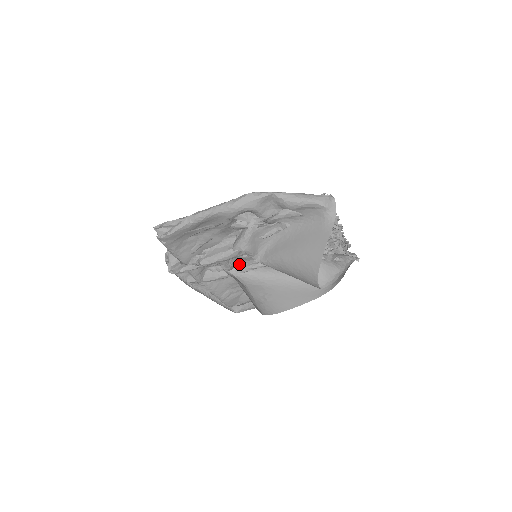
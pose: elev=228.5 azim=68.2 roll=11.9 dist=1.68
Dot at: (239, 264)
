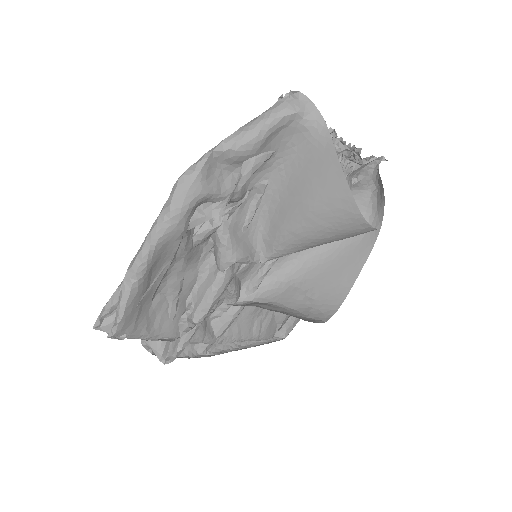
Dot at: (243, 282)
